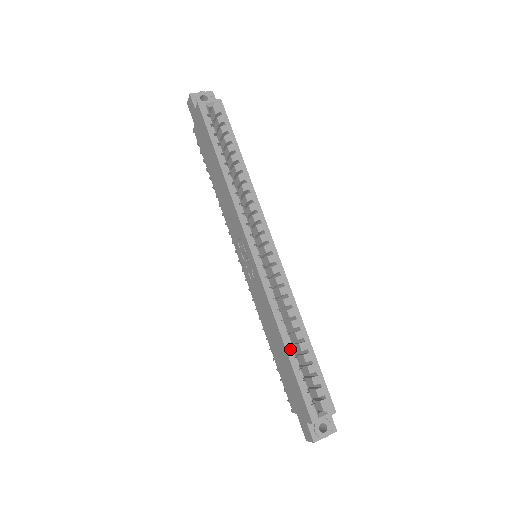
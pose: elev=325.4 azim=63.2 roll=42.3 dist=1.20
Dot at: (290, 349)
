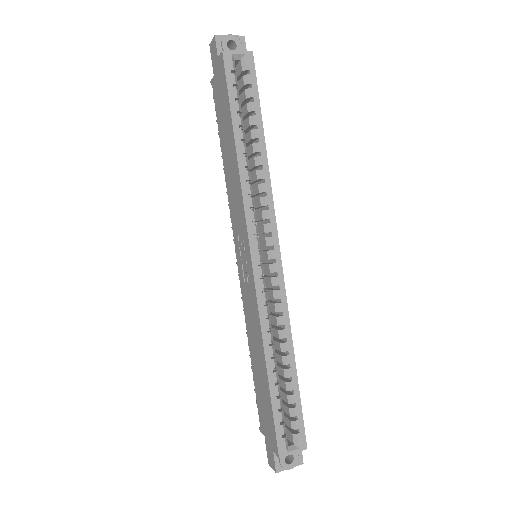
Dot at: (272, 375)
